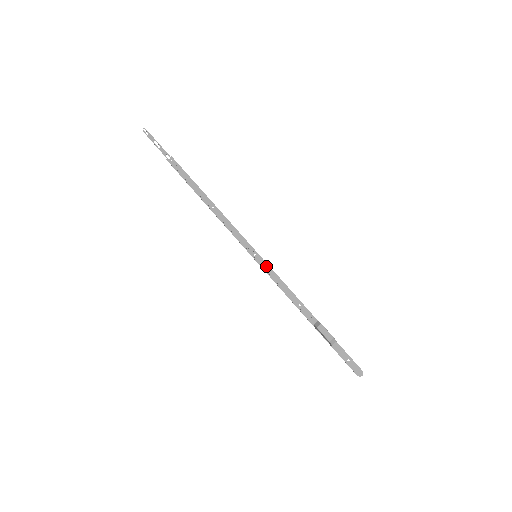
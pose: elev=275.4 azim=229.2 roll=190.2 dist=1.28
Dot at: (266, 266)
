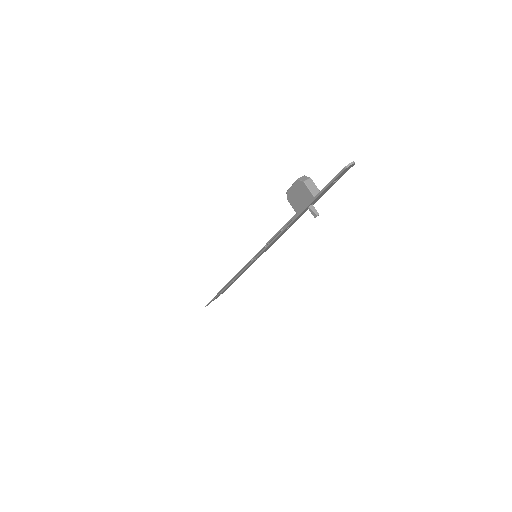
Dot at: (262, 249)
